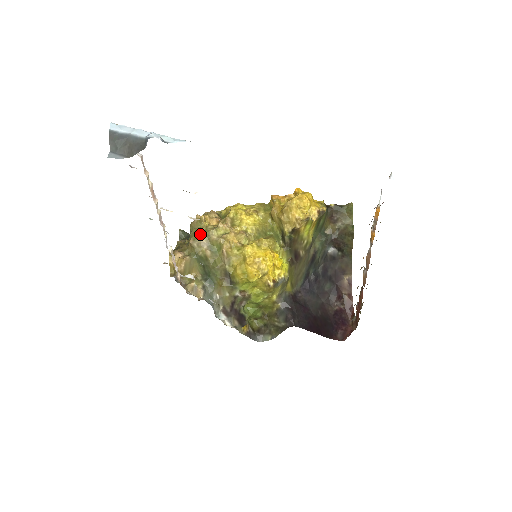
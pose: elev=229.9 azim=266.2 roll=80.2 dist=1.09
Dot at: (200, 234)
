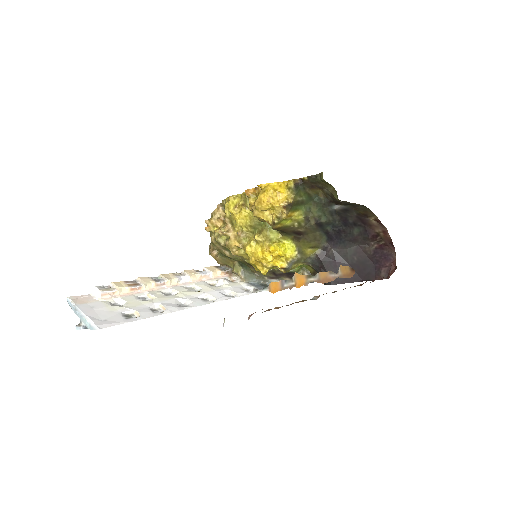
Dot at: (213, 242)
